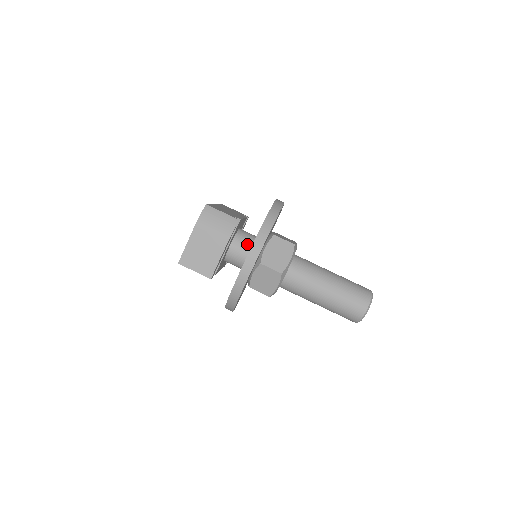
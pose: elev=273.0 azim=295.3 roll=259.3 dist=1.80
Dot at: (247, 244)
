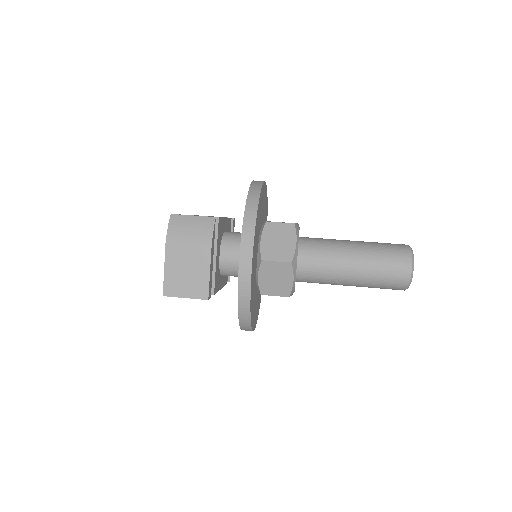
Dot at: (239, 245)
